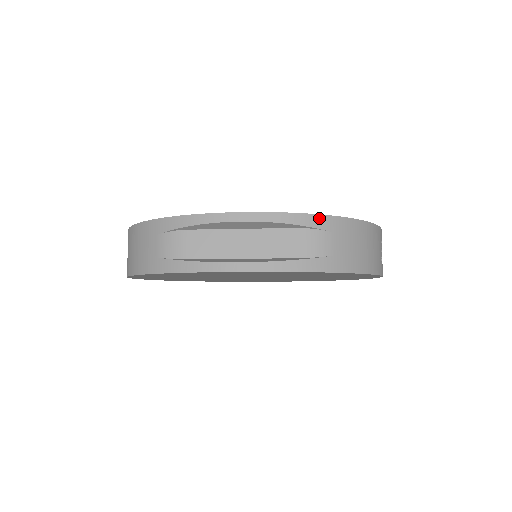
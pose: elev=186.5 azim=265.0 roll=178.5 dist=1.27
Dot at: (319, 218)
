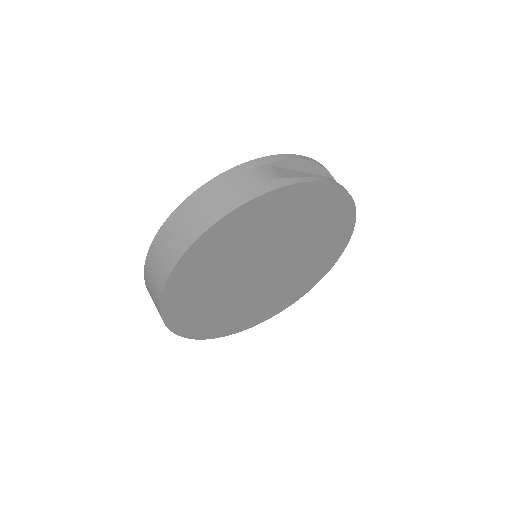
Dot at: occluded
